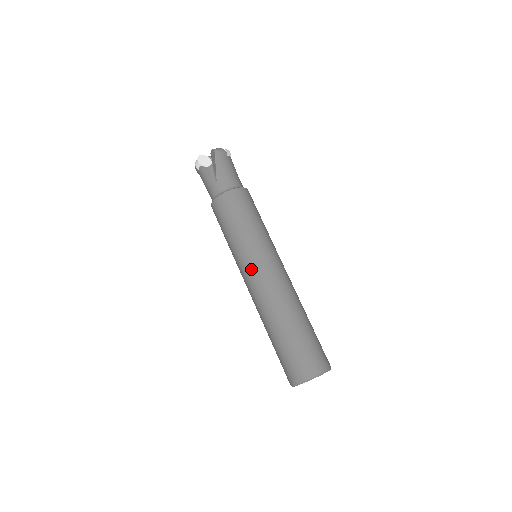
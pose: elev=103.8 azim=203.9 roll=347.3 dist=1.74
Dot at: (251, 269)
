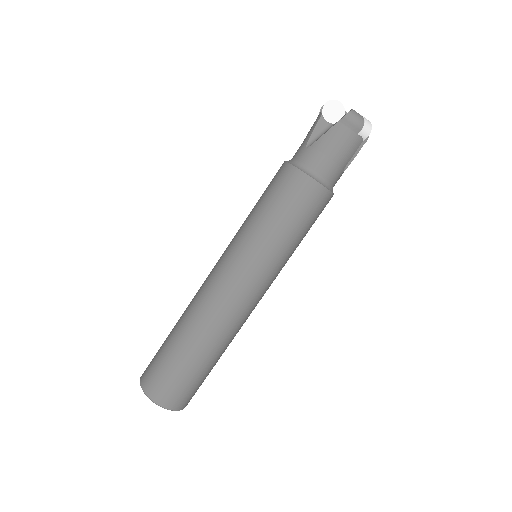
Dot at: (224, 261)
